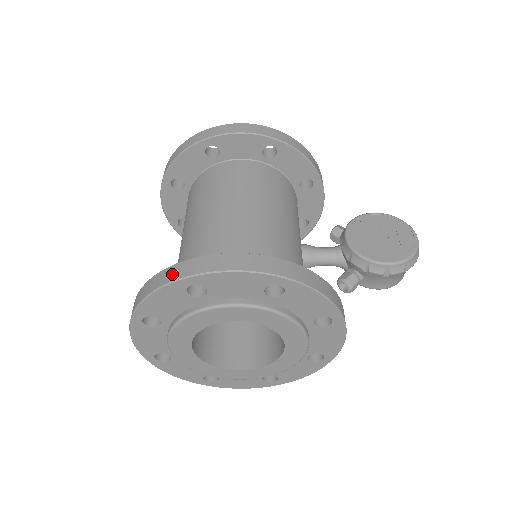
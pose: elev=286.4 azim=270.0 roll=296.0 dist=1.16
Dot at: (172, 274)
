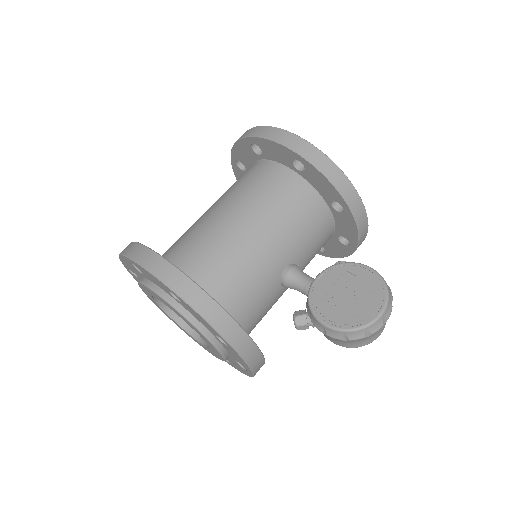
Dot at: (127, 248)
